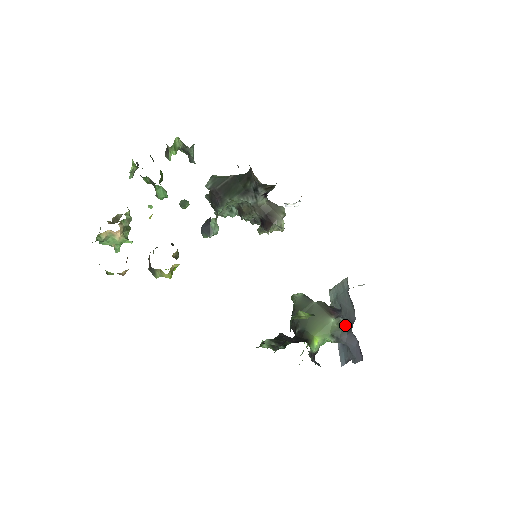
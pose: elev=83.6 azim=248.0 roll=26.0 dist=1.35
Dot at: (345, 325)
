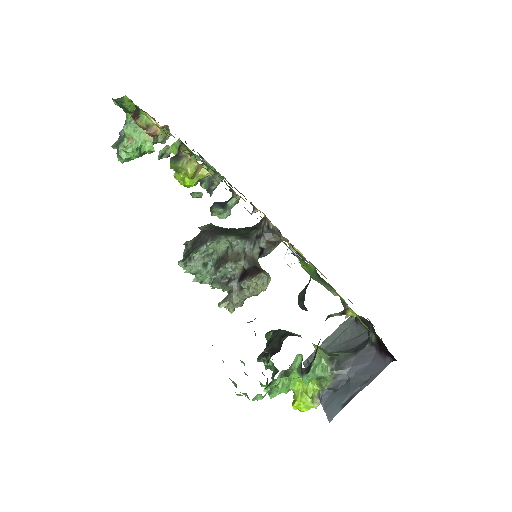
Dot at: (350, 350)
